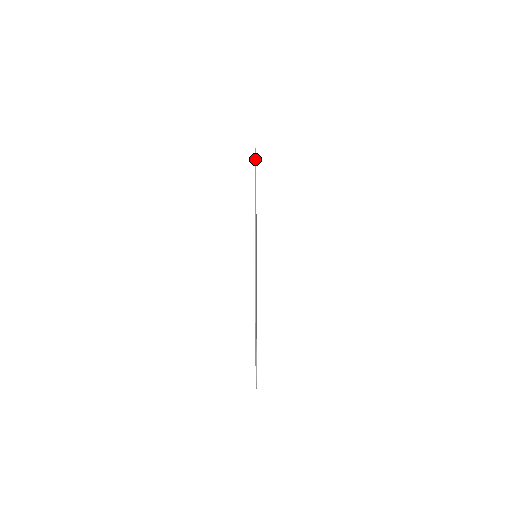
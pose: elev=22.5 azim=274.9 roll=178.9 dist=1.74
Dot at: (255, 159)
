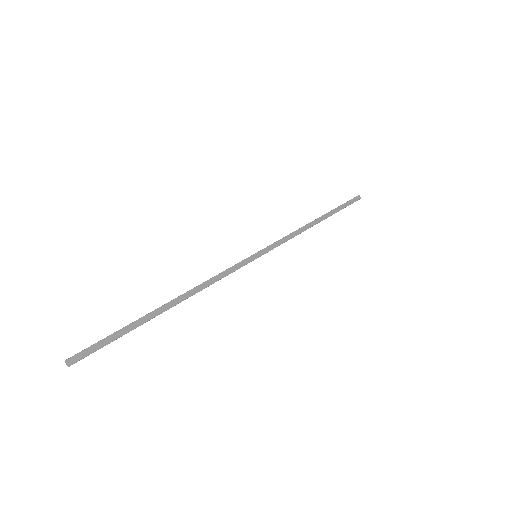
Dot at: (349, 201)
